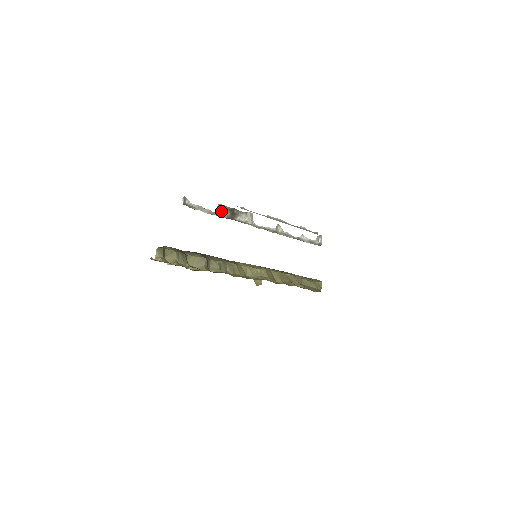
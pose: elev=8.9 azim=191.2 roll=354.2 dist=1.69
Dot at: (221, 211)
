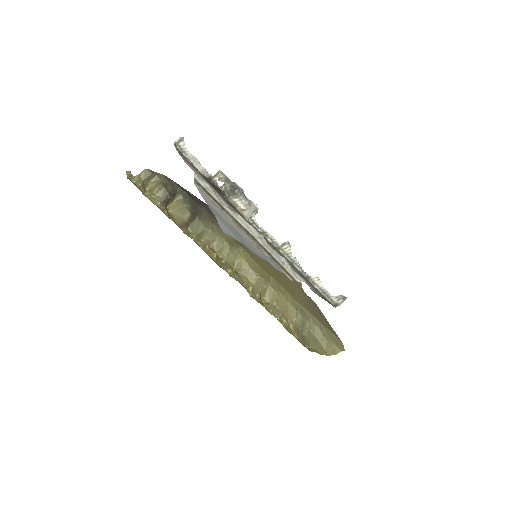
Dot at: (219, 179)
